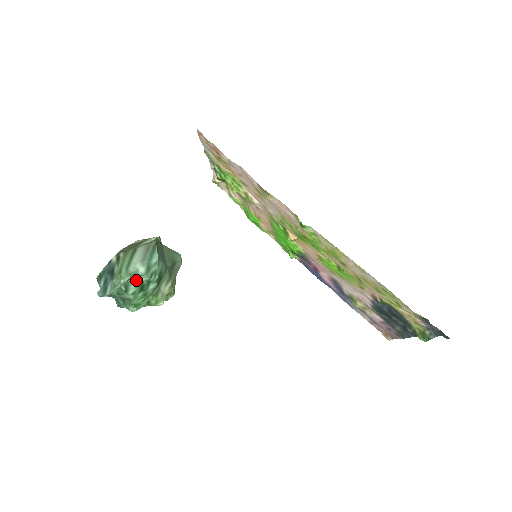
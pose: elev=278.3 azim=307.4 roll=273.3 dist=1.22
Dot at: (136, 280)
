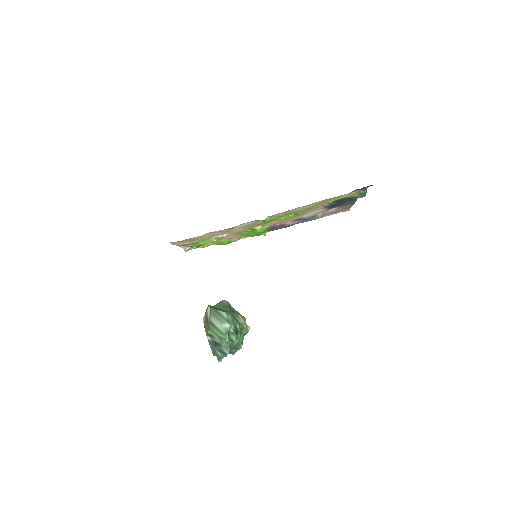
Dot at: (230, 333)
